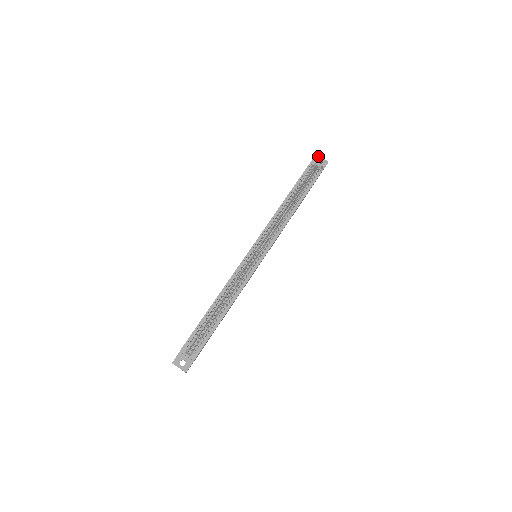
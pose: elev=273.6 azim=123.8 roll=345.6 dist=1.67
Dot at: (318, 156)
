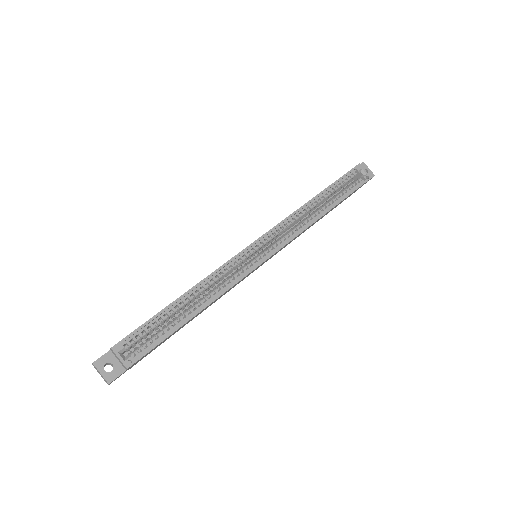
Dot at: (364, 164)
